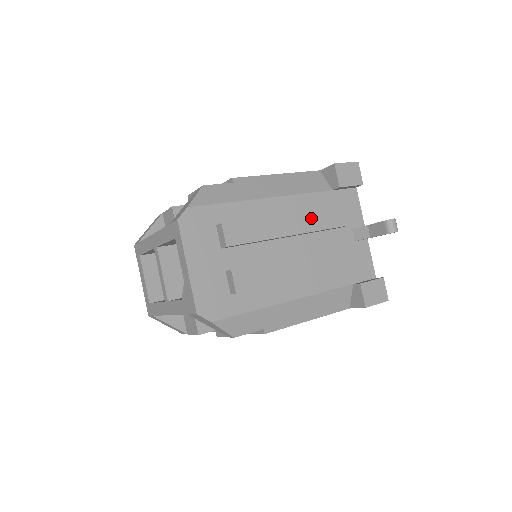
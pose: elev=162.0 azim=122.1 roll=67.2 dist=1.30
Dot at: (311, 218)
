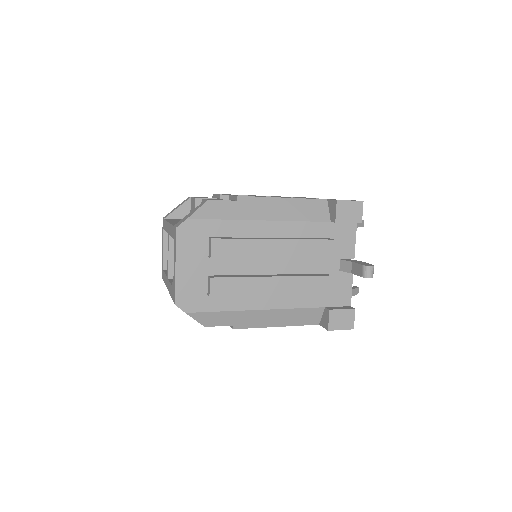
Dot at: (297, 246)
